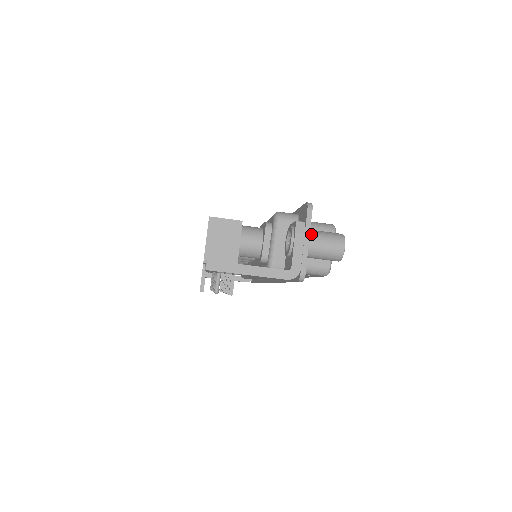
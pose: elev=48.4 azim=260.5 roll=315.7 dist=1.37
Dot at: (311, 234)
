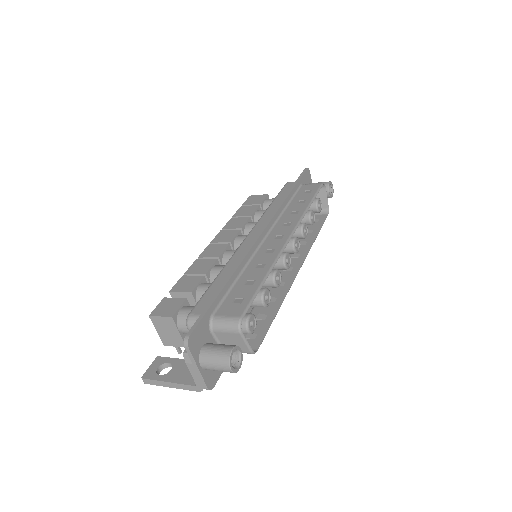
Dot at: (201, 359)
